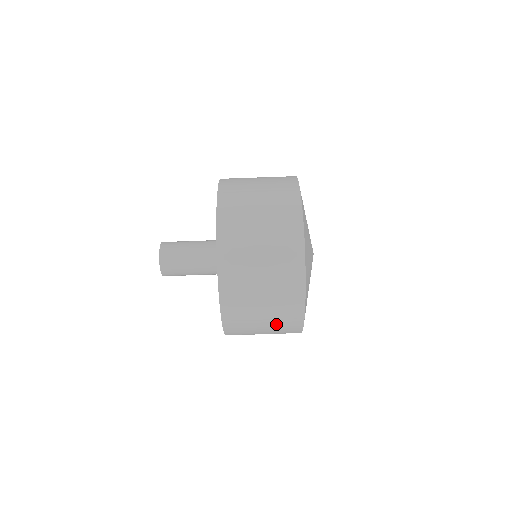
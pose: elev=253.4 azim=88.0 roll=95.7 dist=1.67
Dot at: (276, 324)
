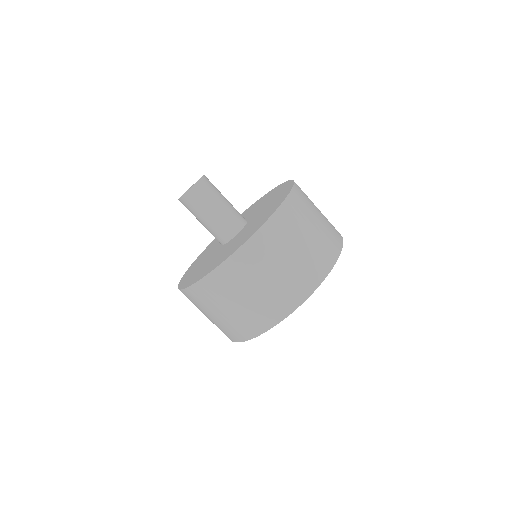
Dot at: occluded
